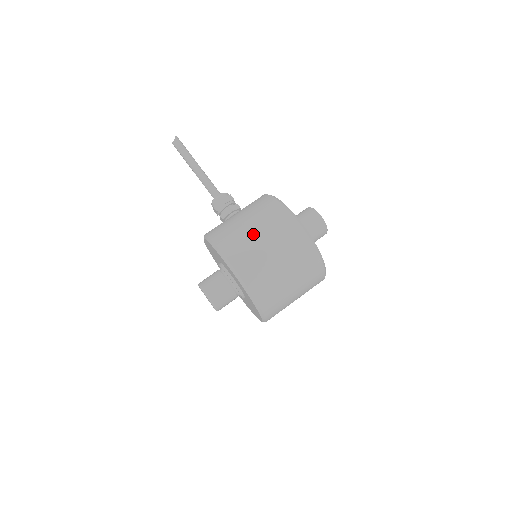
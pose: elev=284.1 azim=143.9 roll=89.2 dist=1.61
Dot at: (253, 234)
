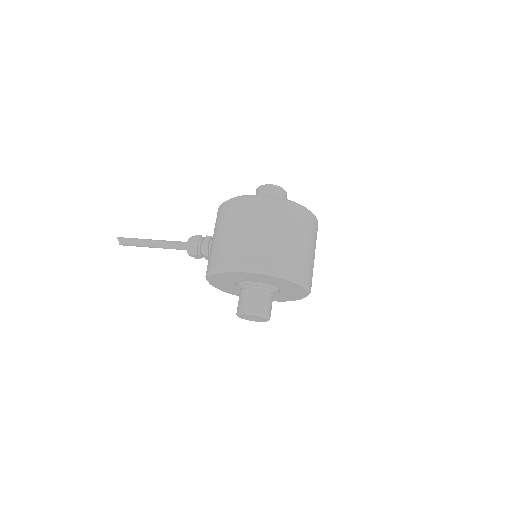
Dot at: (238, 235)
